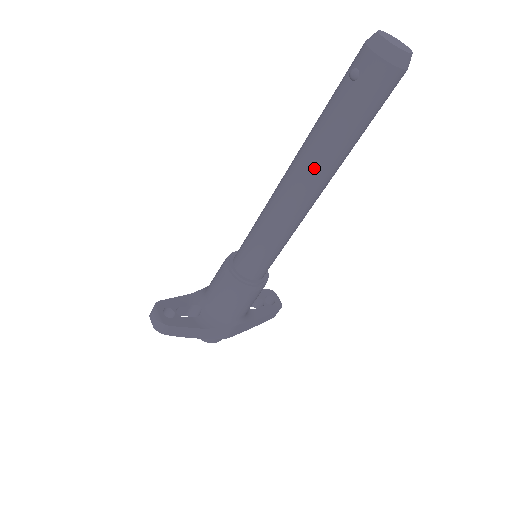
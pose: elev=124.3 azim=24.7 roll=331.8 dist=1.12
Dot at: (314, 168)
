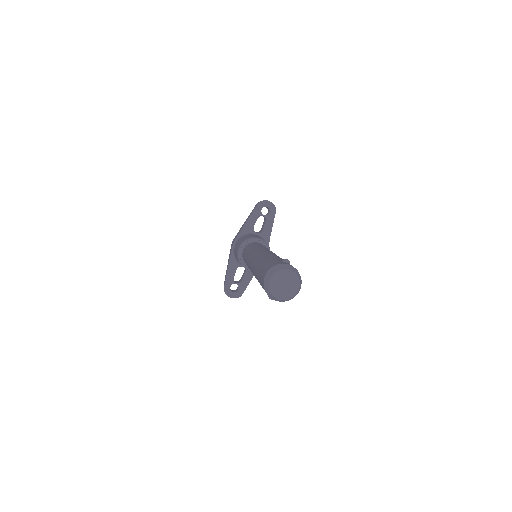
Dot at: occluded
